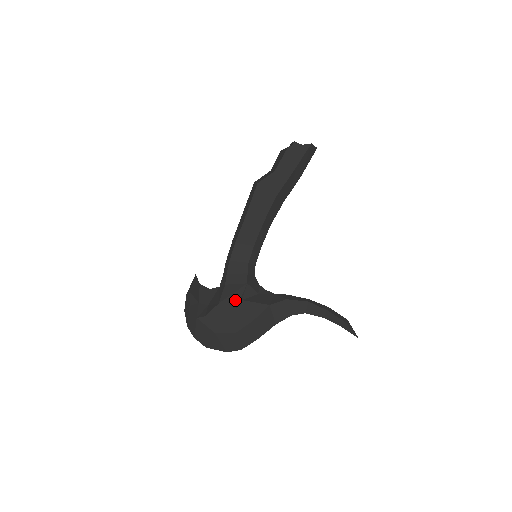
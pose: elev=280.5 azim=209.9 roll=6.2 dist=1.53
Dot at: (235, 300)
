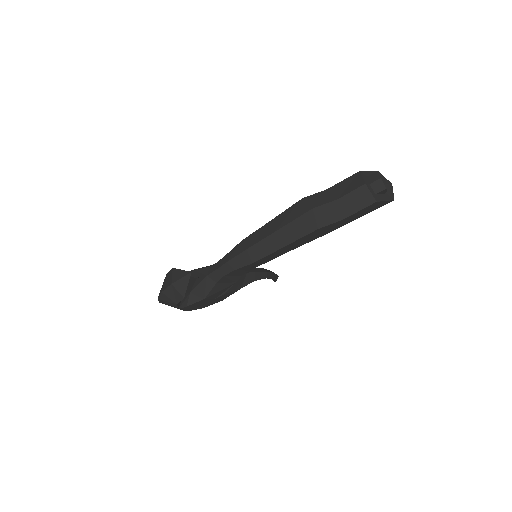
Dot at: (219, 294)
